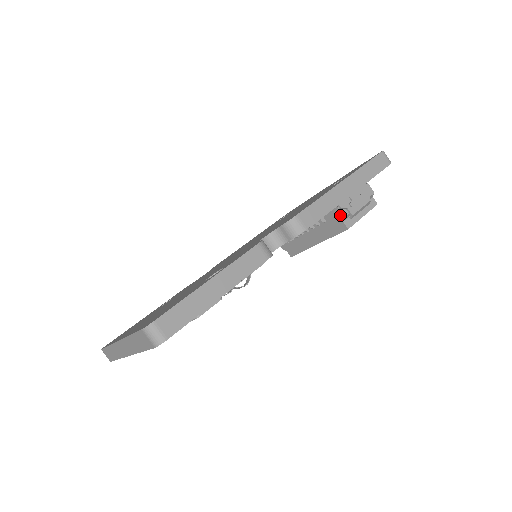
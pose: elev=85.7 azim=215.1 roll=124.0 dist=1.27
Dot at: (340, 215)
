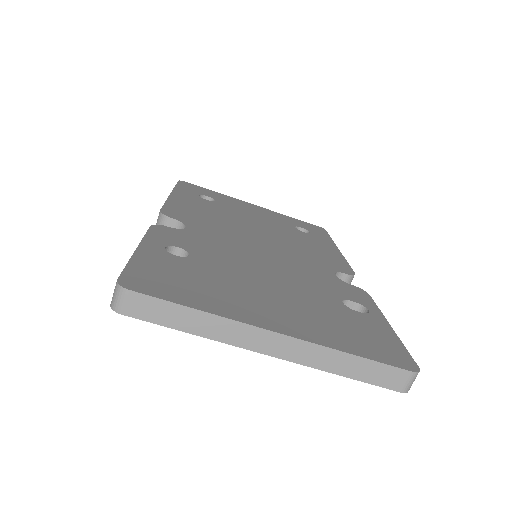
Dot at: occluded
